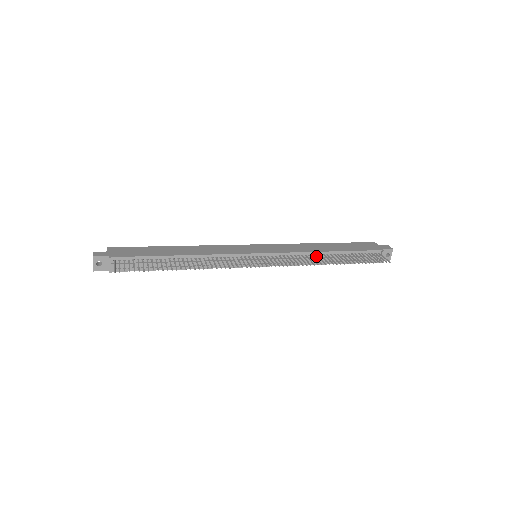
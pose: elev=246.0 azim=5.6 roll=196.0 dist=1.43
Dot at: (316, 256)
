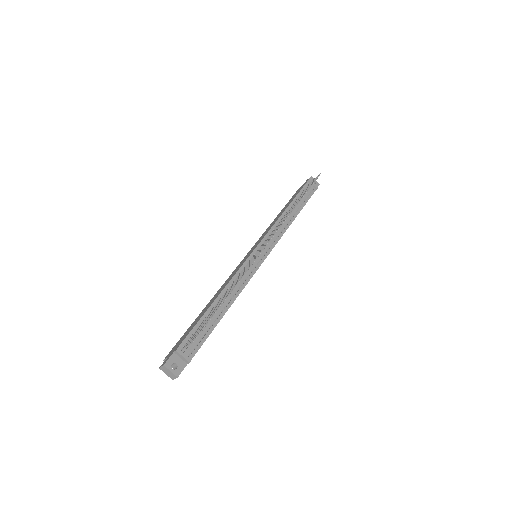
Dot at: occluded
